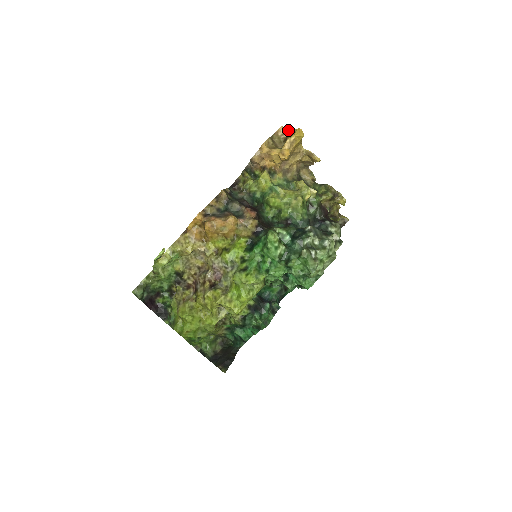
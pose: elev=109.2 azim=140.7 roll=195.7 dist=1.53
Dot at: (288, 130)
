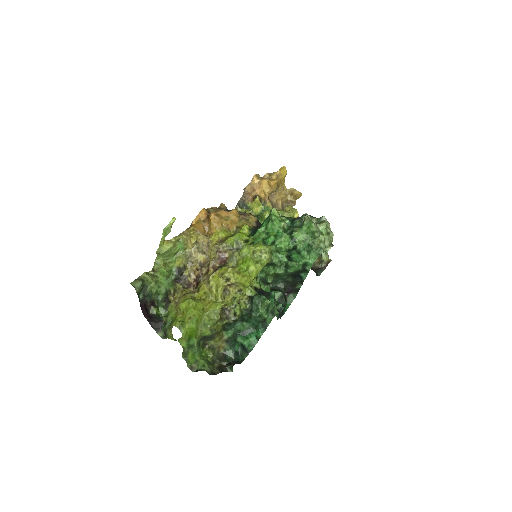
Dot at: (273, 173)
